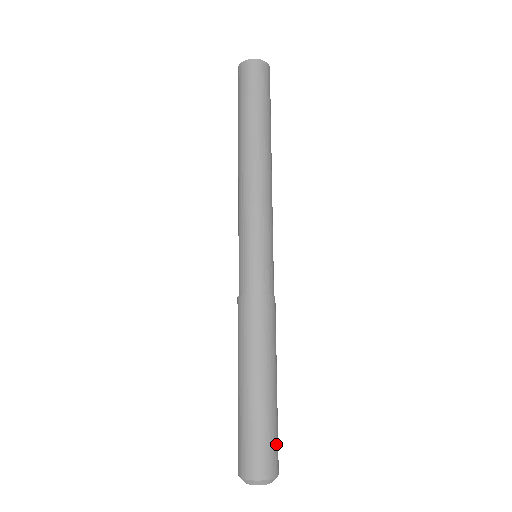
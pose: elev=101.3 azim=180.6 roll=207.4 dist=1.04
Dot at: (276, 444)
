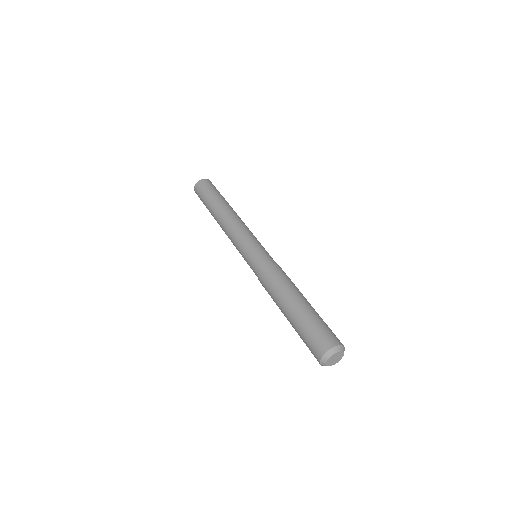
Dot at: occluded
